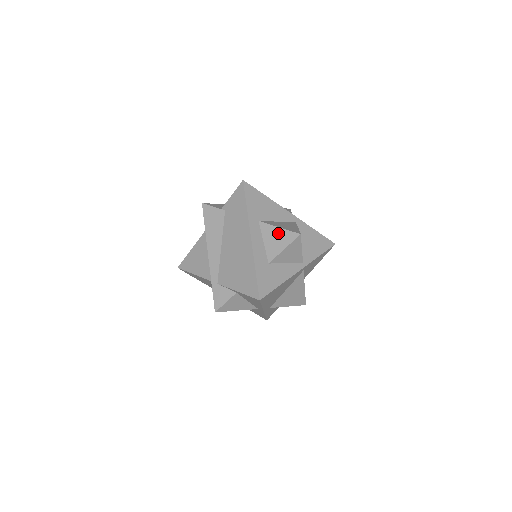
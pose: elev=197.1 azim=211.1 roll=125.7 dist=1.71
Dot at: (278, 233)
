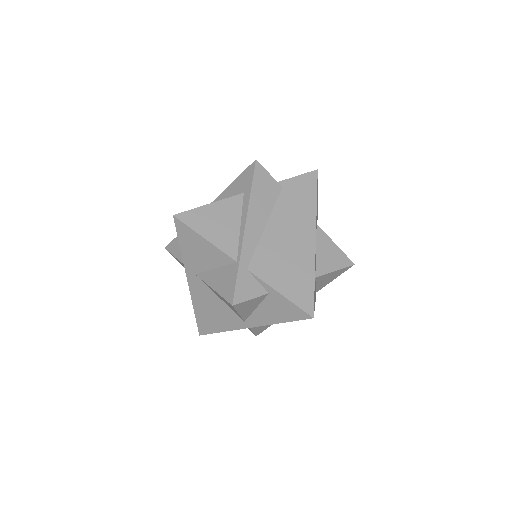
Dot at: (334, 250)
